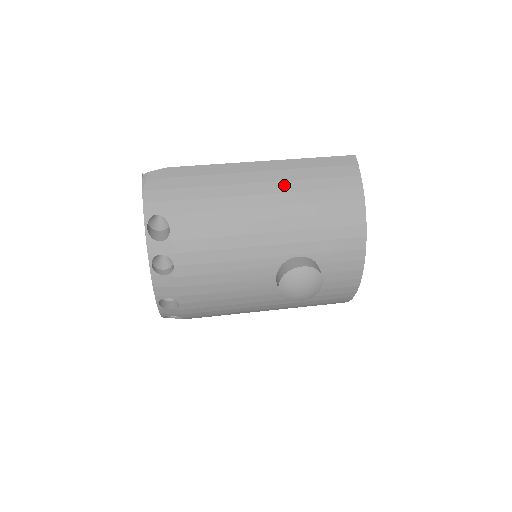
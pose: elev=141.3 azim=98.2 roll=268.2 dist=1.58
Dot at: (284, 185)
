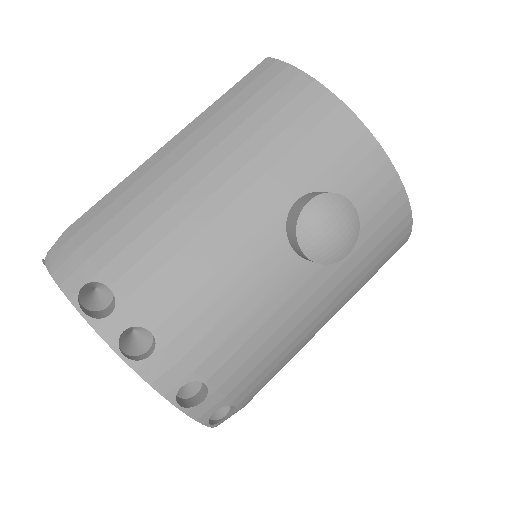
Dot at: (211, 138)
